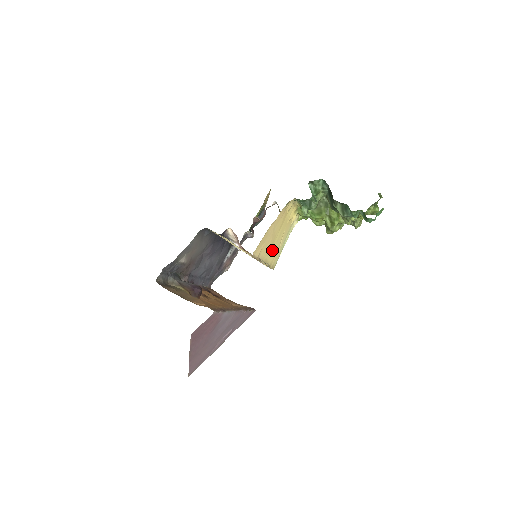
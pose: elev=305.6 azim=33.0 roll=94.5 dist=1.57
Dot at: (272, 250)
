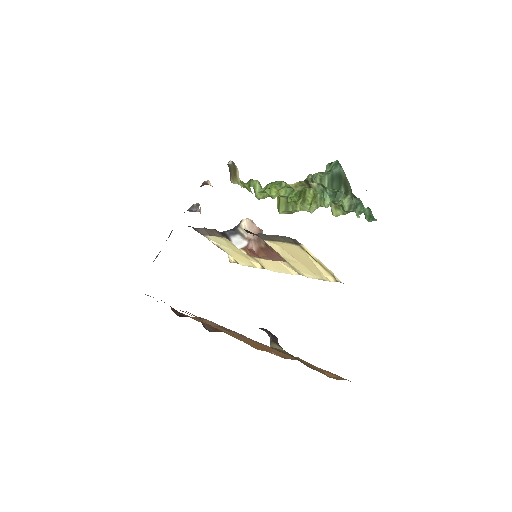
Dot at: occluded
